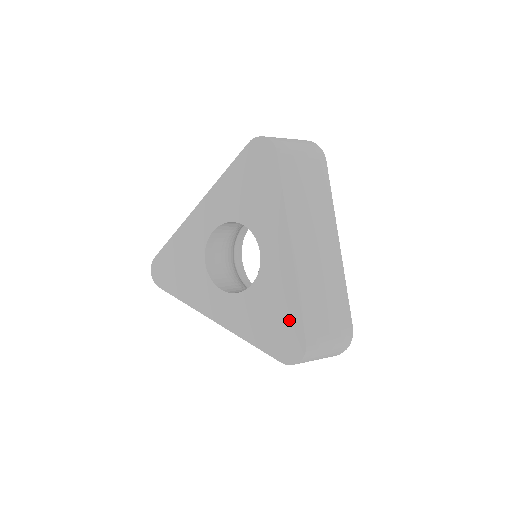
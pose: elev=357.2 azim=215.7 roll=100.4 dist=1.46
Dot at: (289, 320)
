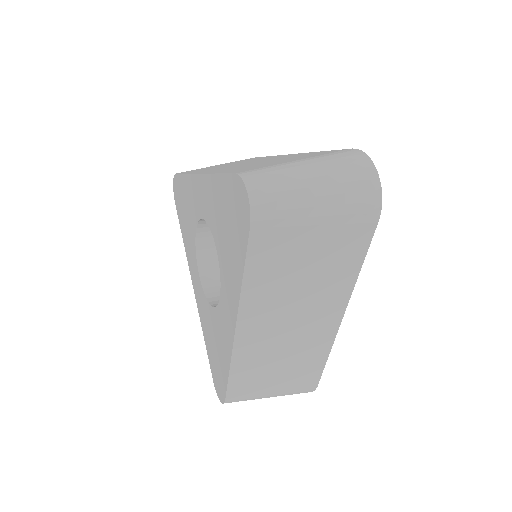
Dot at: (222, 370)
